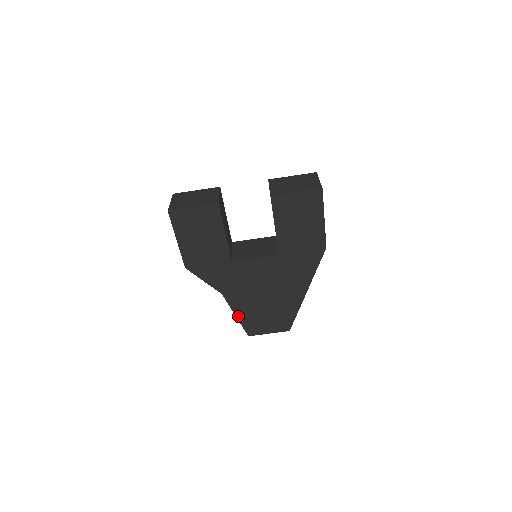
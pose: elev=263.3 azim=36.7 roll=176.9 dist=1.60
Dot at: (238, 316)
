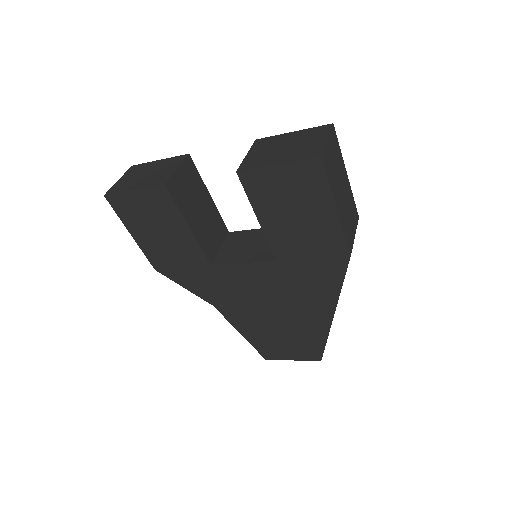
Dot at: (244, 334)
